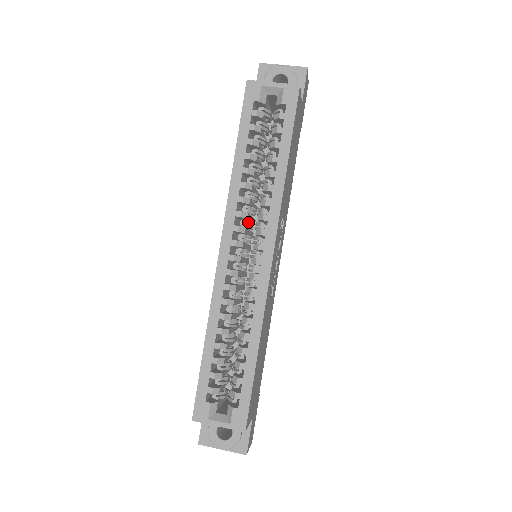
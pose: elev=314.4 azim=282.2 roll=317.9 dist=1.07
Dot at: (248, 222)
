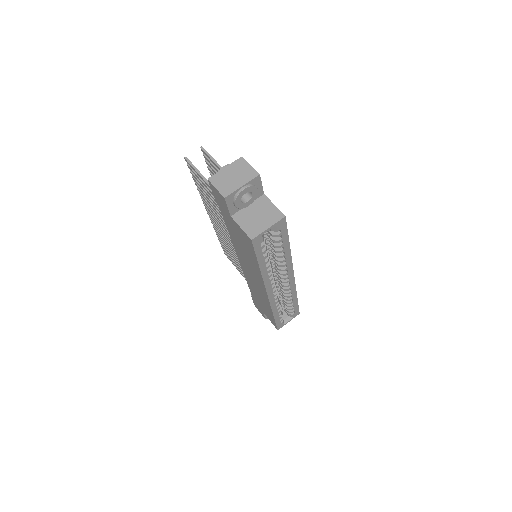
Dot at: occluded
